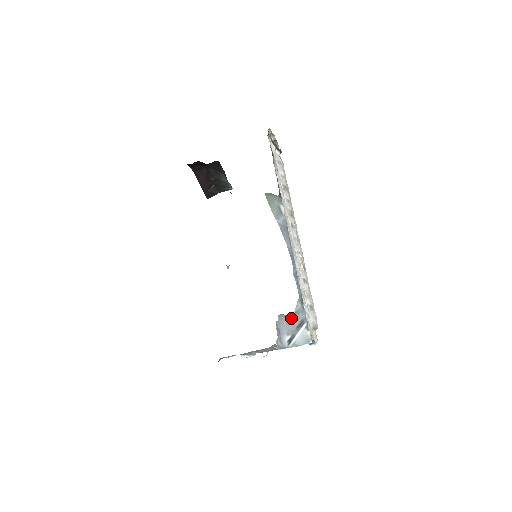
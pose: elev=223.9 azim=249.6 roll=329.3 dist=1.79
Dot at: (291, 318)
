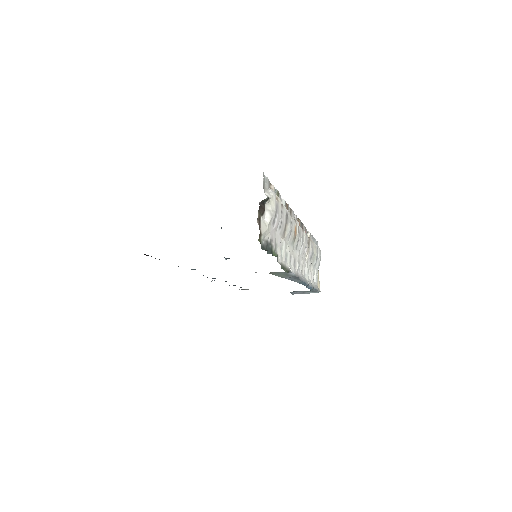
Dot at: occluded
